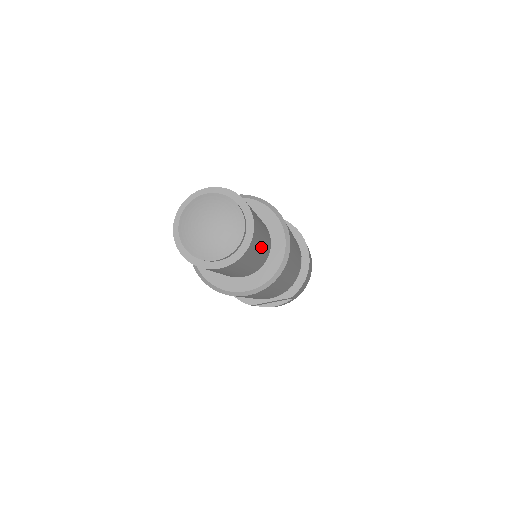
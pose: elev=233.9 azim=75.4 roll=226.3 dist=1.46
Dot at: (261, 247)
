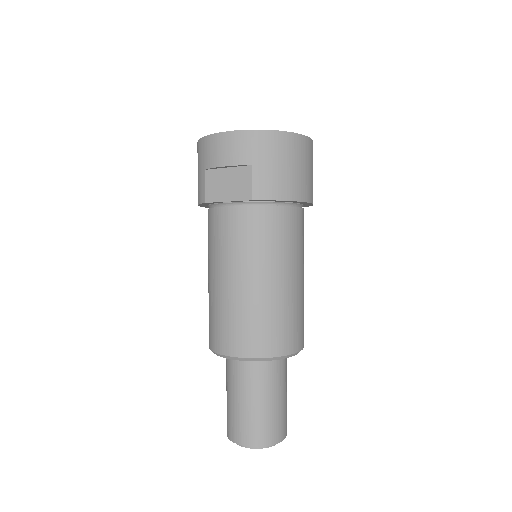
Dot at: (286, 392)
